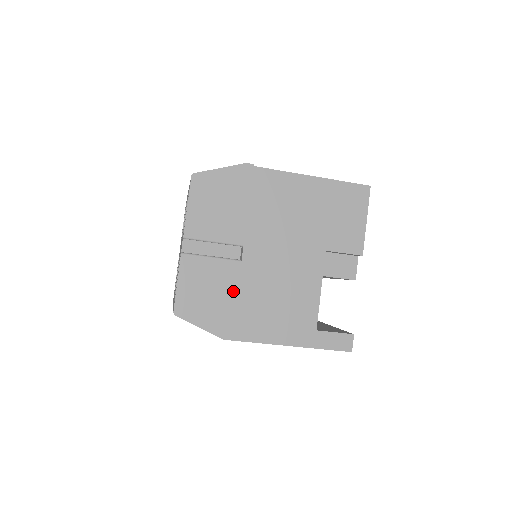
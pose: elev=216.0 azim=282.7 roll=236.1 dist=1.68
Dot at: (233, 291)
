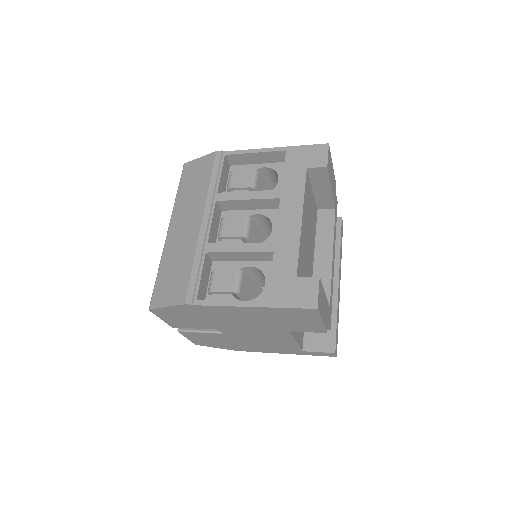
Dot at: (227, 341)
